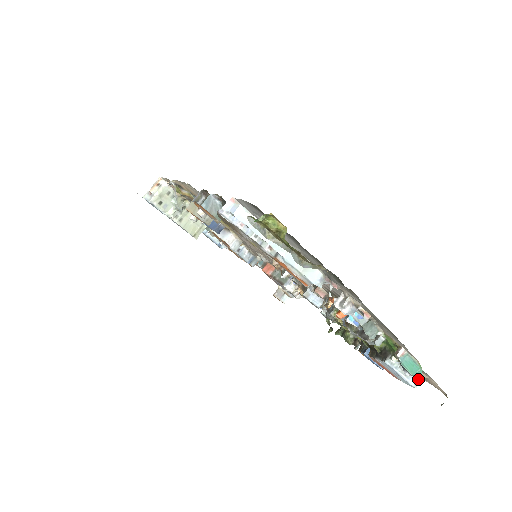
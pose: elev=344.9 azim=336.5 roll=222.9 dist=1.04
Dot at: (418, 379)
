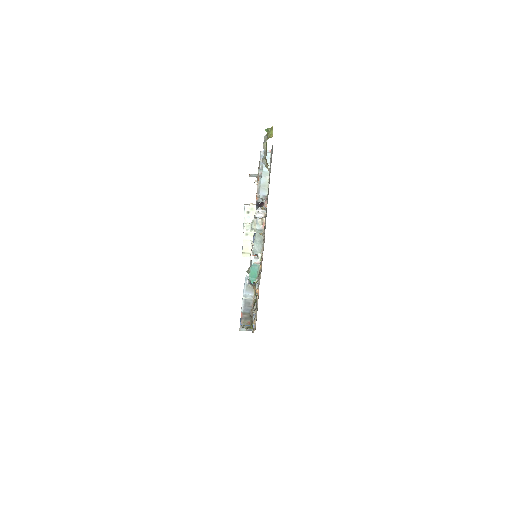
Dot at: (249, 296)
